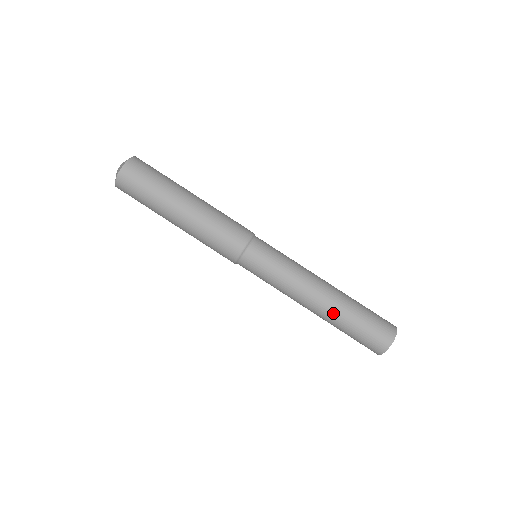
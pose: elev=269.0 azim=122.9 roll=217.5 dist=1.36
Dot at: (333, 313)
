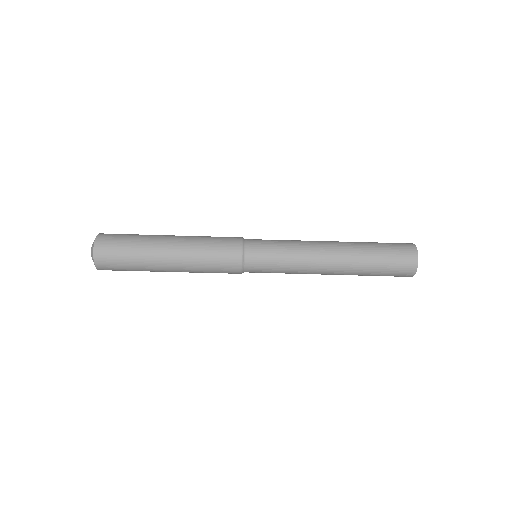
Dot at: occluded
